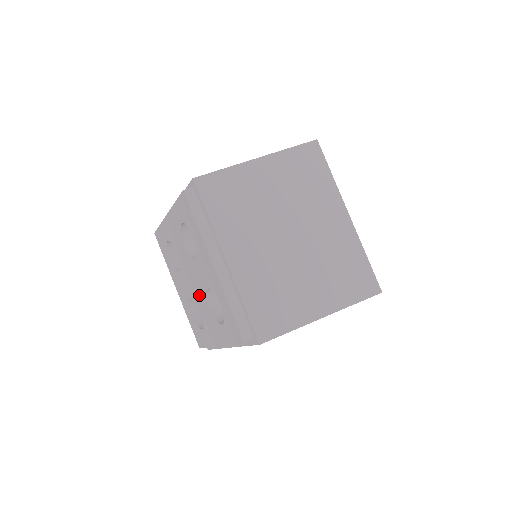
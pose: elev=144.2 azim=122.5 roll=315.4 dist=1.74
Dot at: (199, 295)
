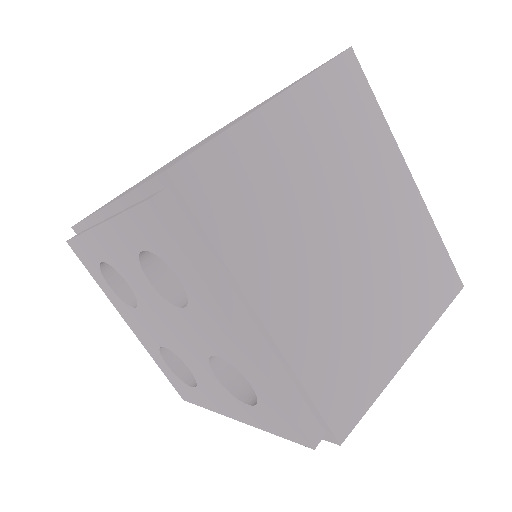
Dot at: (189, 353)
